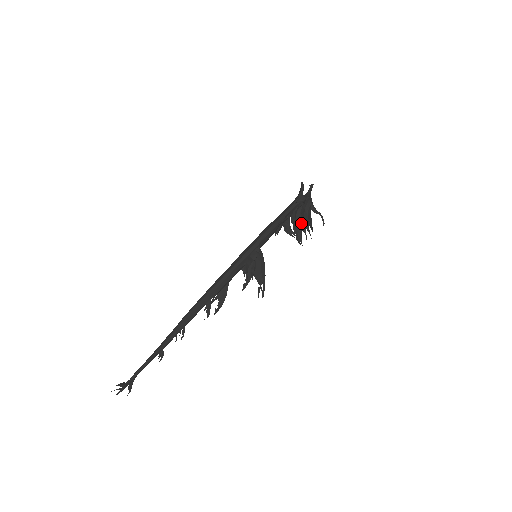
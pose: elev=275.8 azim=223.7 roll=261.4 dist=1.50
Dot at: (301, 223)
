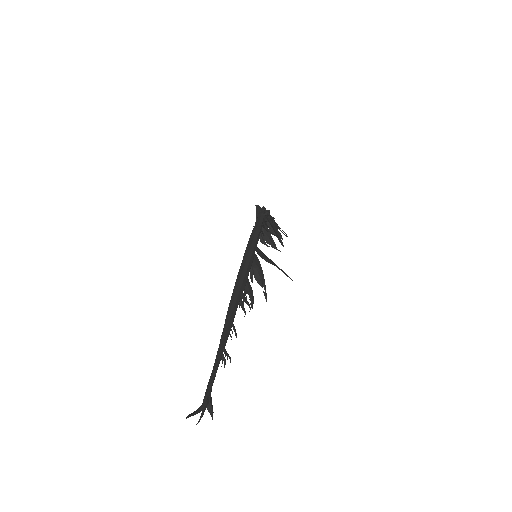
Dot at: (275, 229)
